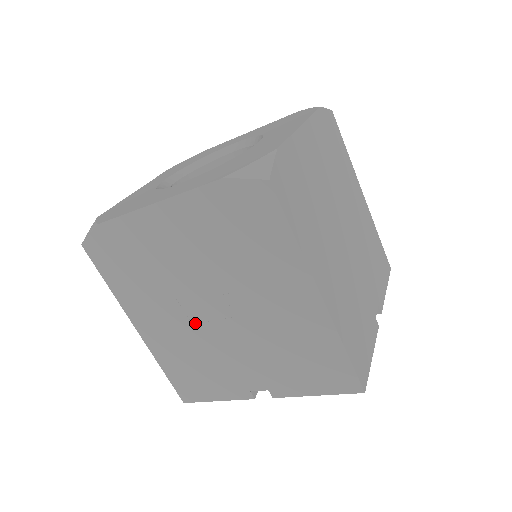
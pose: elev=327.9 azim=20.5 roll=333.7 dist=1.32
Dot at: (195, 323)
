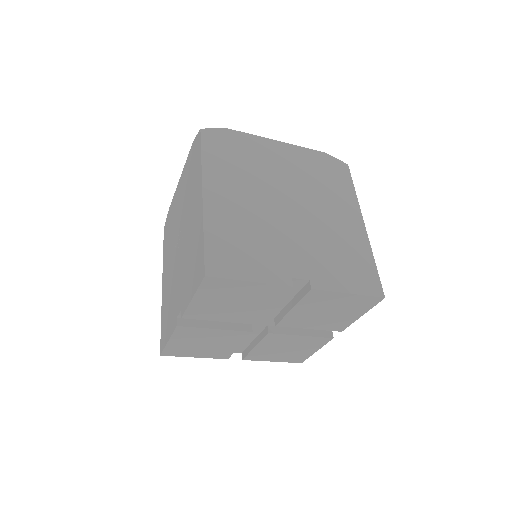
Dot at: (174, 261)
